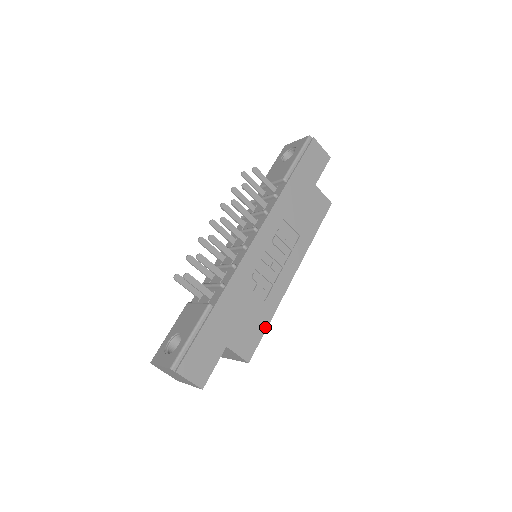
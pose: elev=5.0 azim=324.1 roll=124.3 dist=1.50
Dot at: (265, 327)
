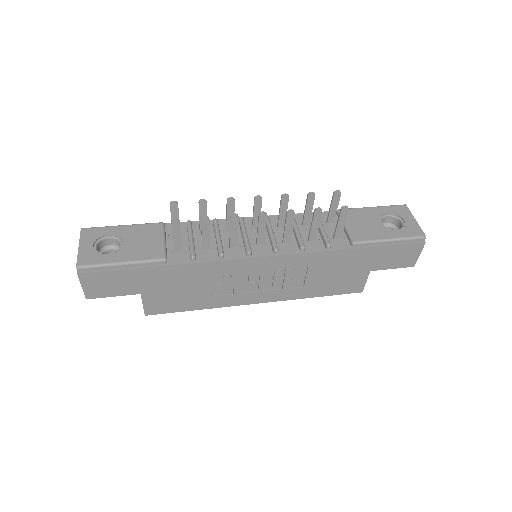
Dot at: (189, 309)
